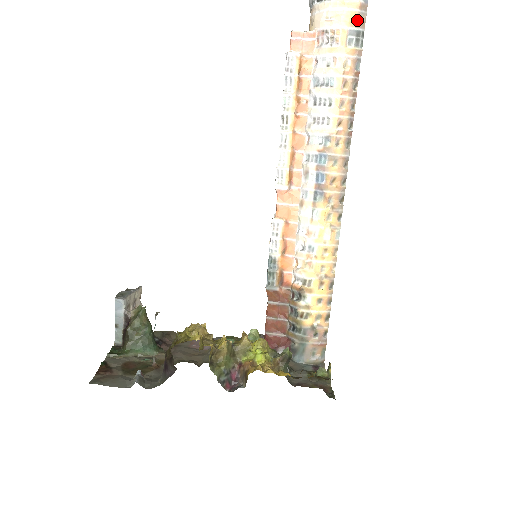
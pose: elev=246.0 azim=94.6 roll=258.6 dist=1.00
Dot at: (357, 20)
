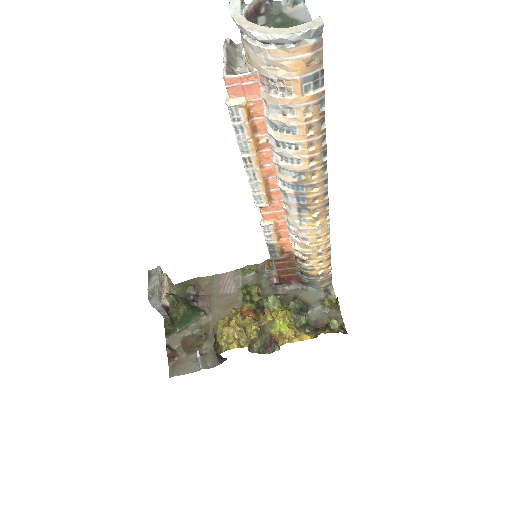
Dot at: (311, 63)
